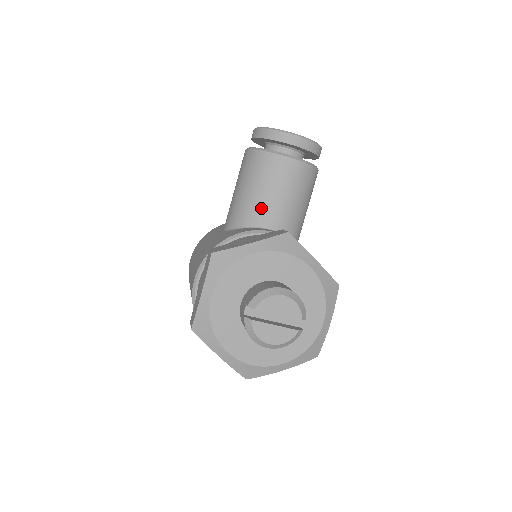
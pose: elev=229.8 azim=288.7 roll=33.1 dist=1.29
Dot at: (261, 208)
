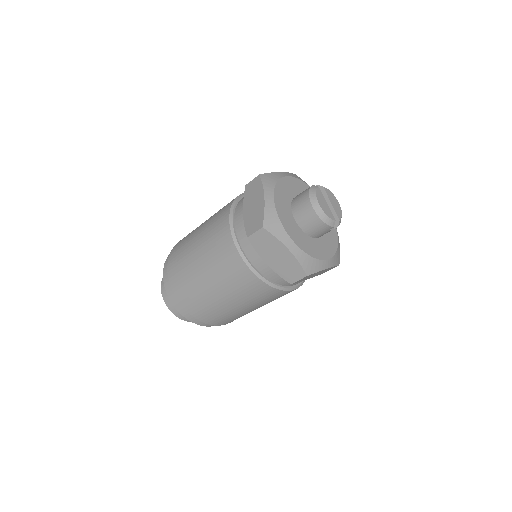
Dot at: occluded
